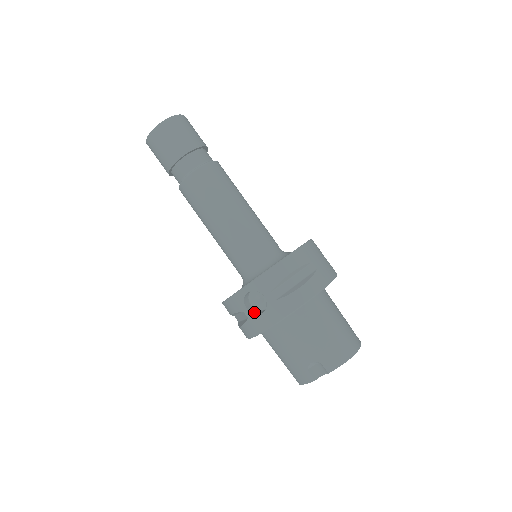
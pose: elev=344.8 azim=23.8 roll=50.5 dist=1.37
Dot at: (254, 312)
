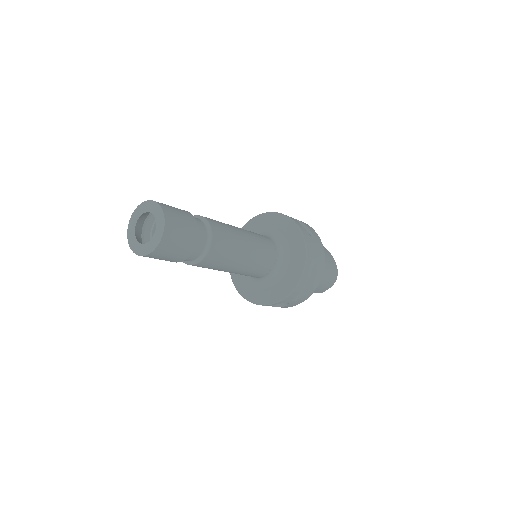
Dot at: (276, 304)
